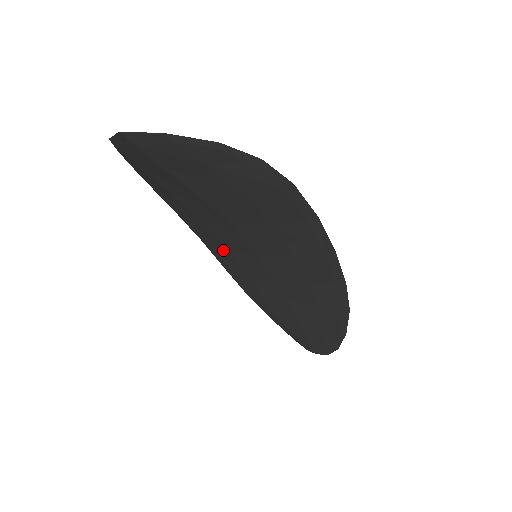
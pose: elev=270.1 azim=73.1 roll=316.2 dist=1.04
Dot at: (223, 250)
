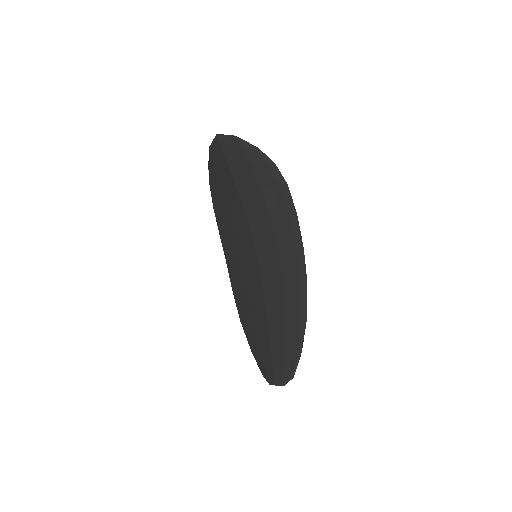
Dot at: (237, 262)
